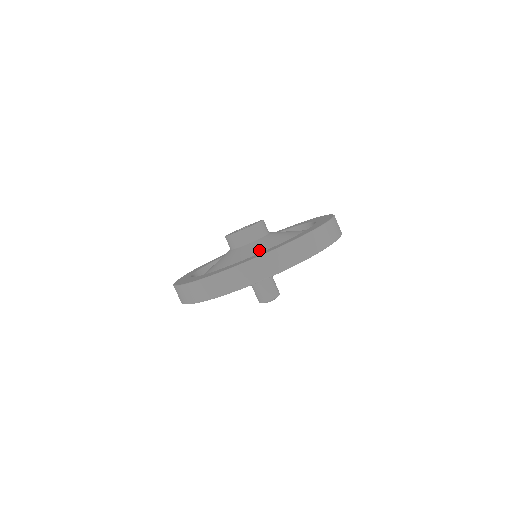
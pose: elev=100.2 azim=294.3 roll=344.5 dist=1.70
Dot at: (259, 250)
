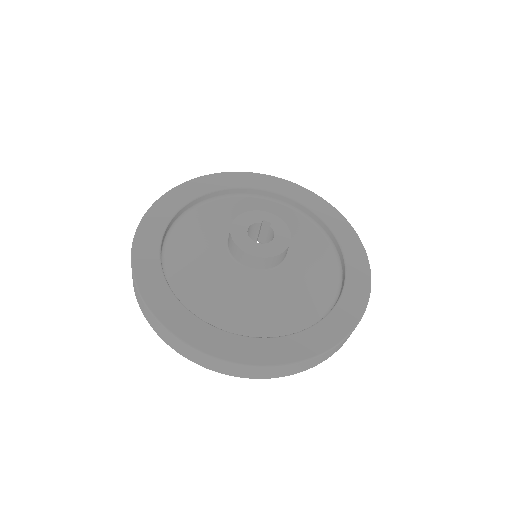
Dot at: (233, 299)
